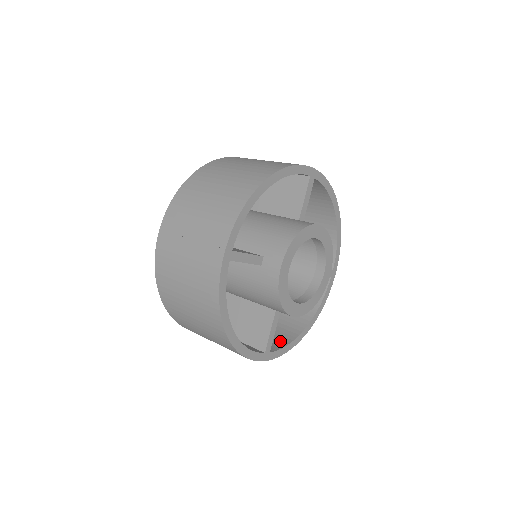
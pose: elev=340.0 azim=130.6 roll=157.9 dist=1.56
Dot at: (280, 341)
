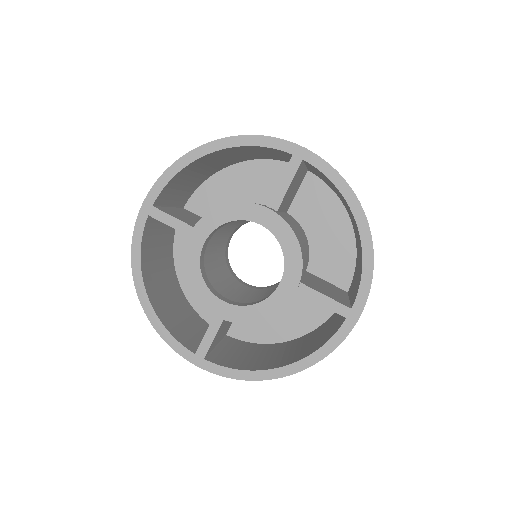
Dot at: (242, 365)
